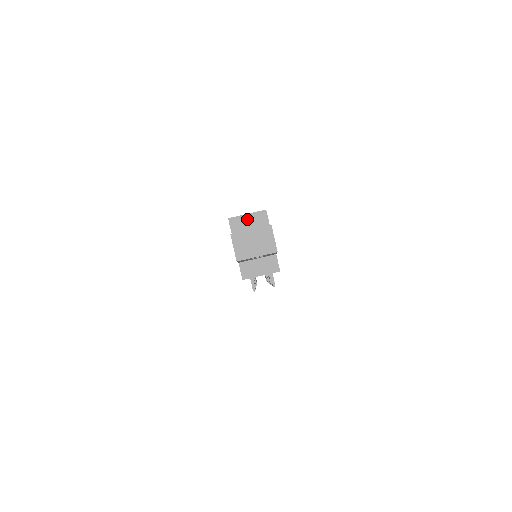
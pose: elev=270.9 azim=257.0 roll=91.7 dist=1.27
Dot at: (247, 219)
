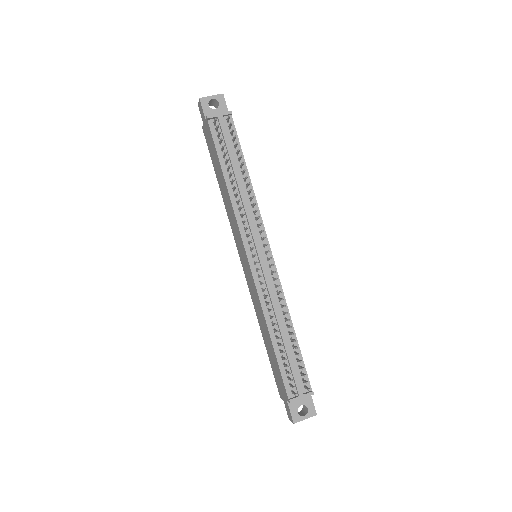
Dot at: occluded
